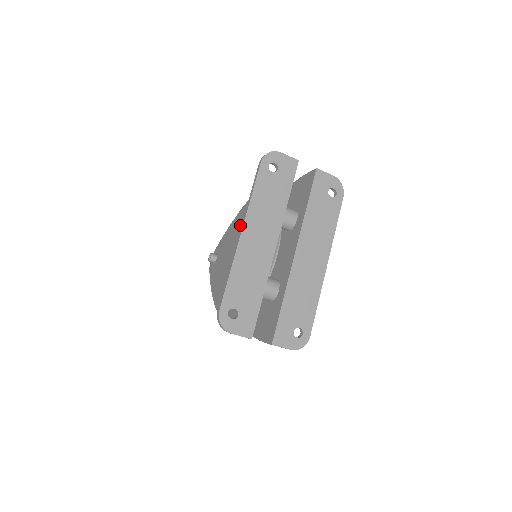
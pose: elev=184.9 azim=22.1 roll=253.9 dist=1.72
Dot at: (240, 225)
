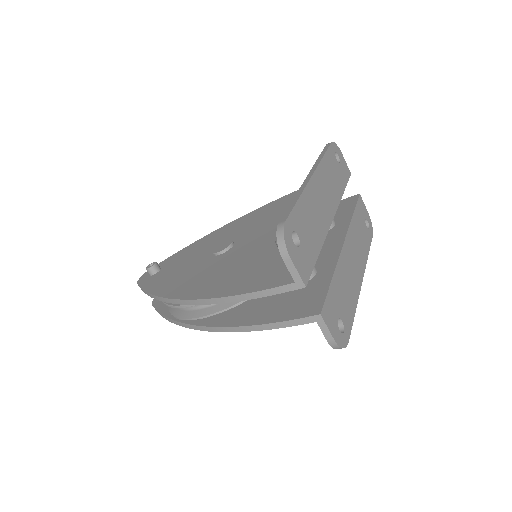
Dot at: (227, 232)
